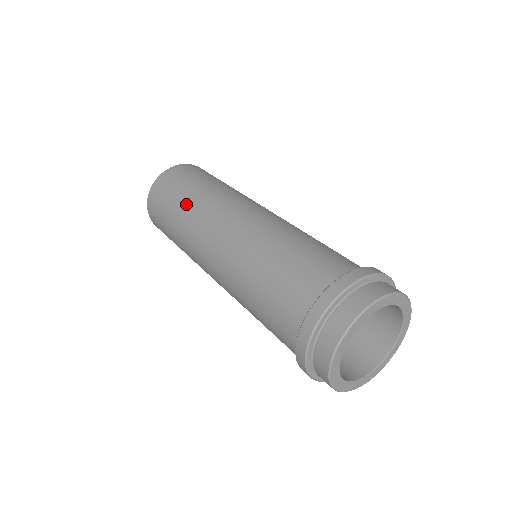
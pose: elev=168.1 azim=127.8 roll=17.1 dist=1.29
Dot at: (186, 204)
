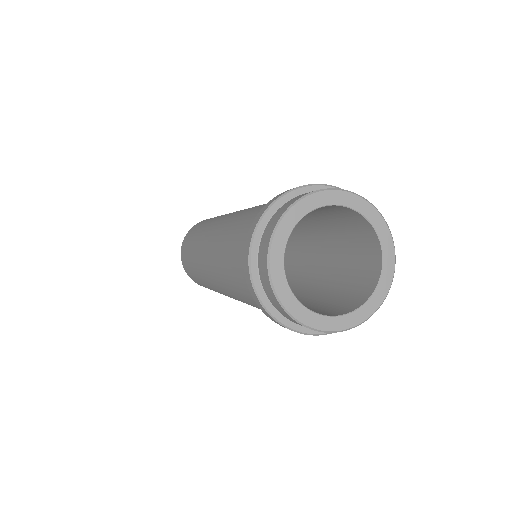
Dot at: (195, 238)
